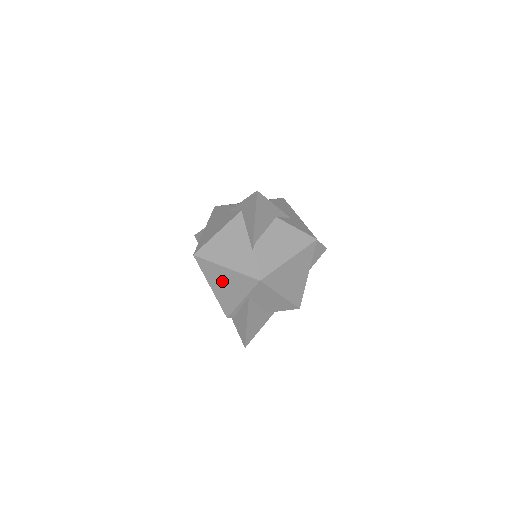
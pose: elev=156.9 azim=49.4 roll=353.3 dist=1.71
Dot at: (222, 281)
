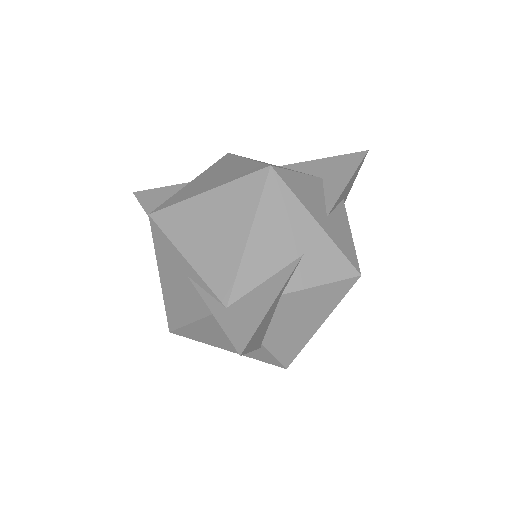
Dot at: occluded
